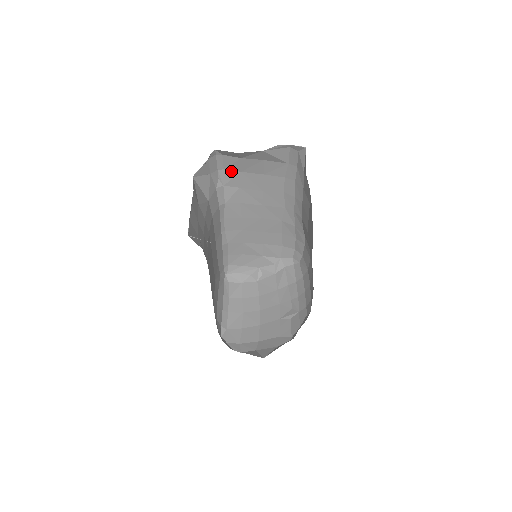
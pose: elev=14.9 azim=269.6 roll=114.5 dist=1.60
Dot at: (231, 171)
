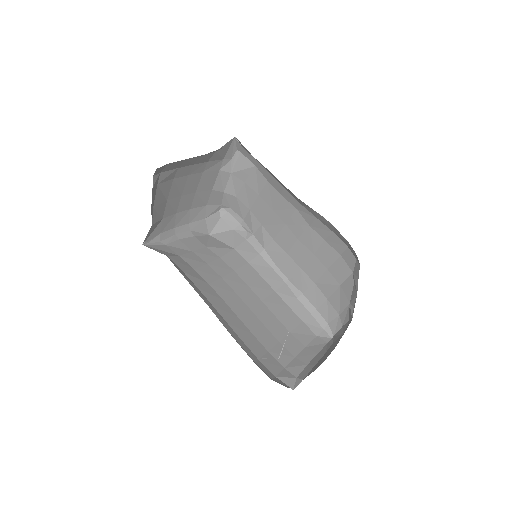
Dot at: (247, 216)
